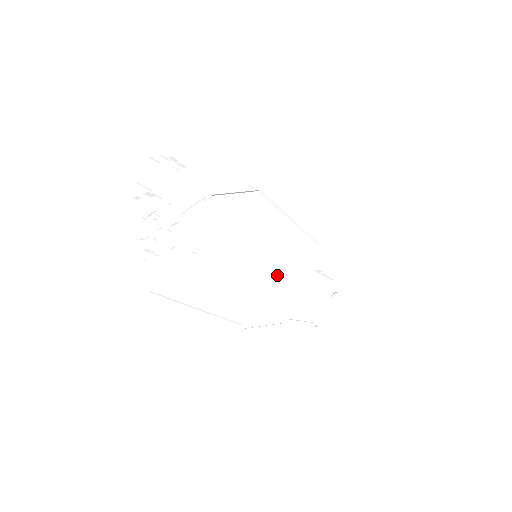
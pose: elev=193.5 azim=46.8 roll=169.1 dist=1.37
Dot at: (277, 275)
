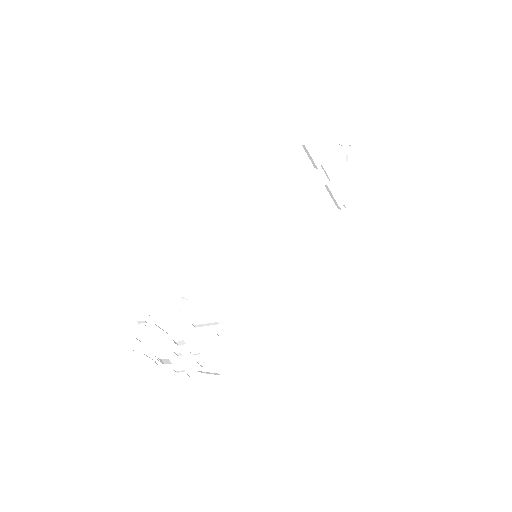
Dot at: (283, 232)
